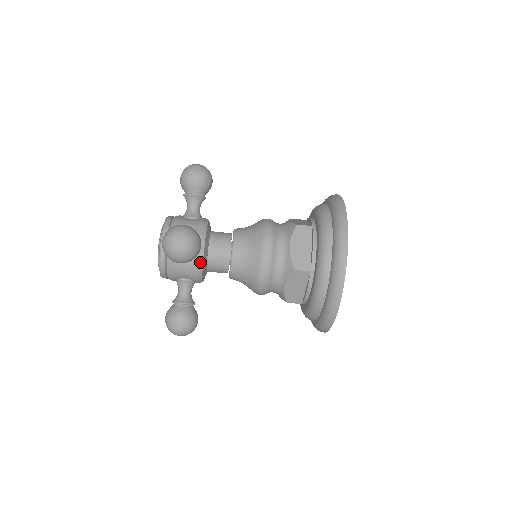
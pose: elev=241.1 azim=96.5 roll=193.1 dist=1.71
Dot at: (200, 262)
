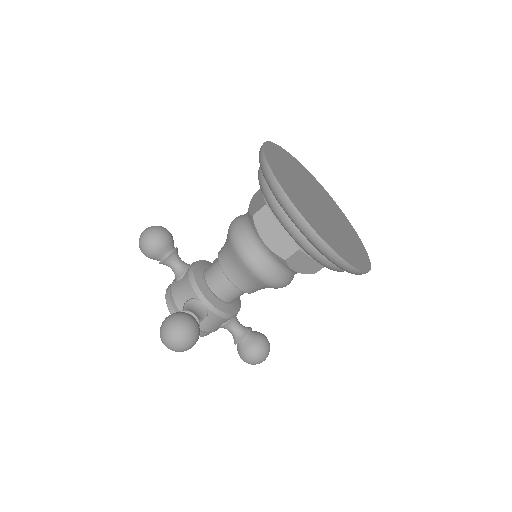
Dot at: (216, 312)
